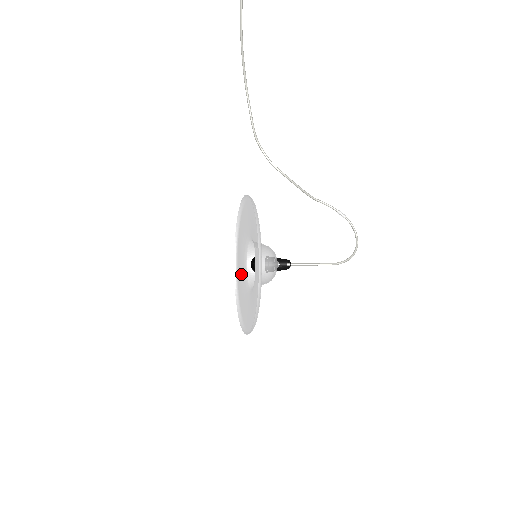
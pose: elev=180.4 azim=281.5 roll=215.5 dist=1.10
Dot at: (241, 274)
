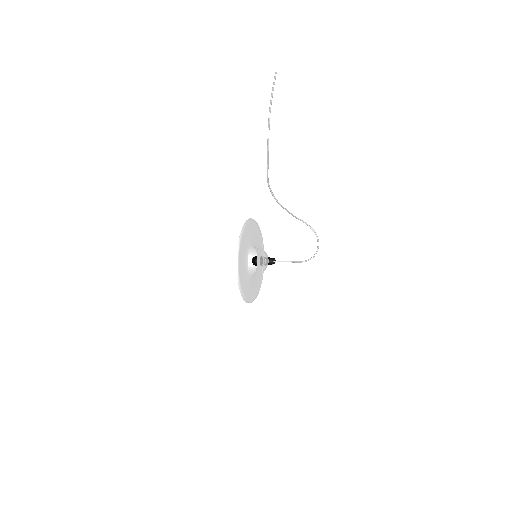
Dot at: (243, 256)
